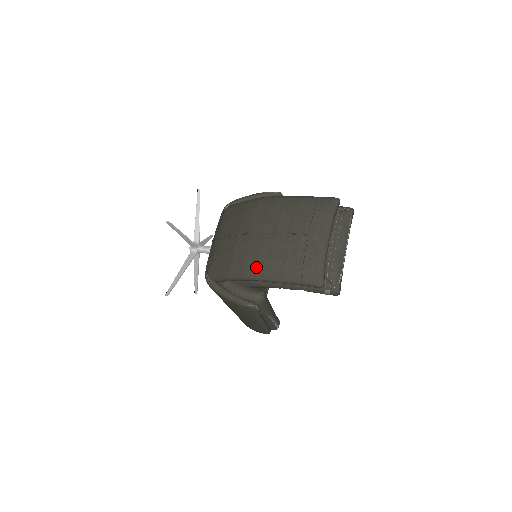
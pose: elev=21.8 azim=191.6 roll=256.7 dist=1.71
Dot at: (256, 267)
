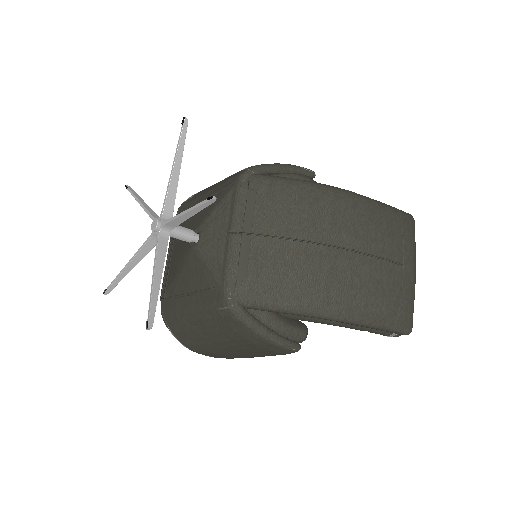
Dot at: (344, 303)
